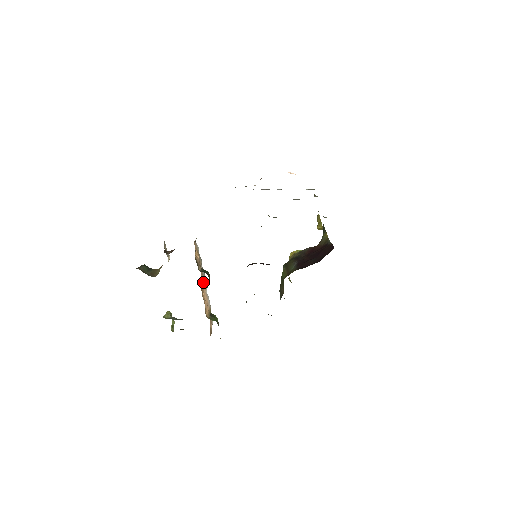
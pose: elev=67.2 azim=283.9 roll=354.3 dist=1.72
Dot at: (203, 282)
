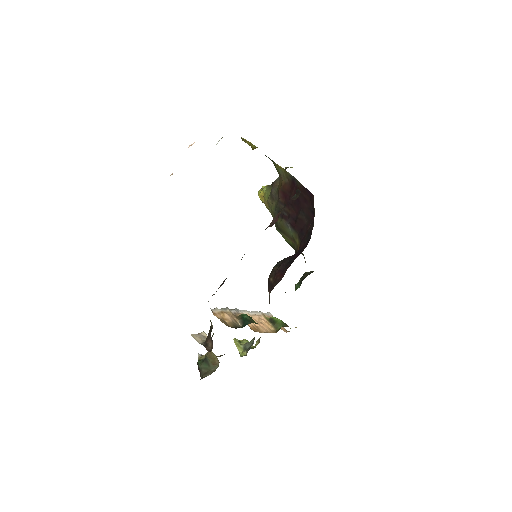
Dot at: occluded
